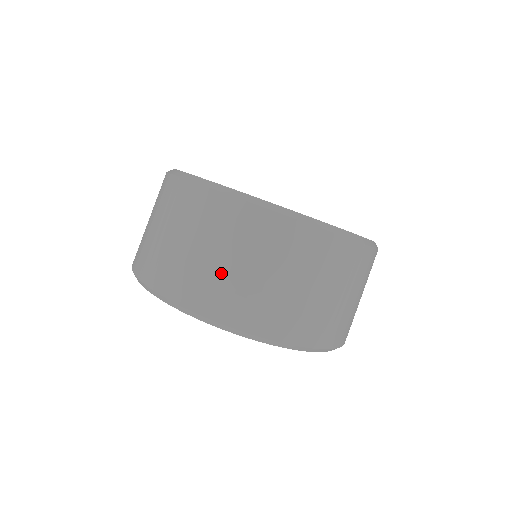
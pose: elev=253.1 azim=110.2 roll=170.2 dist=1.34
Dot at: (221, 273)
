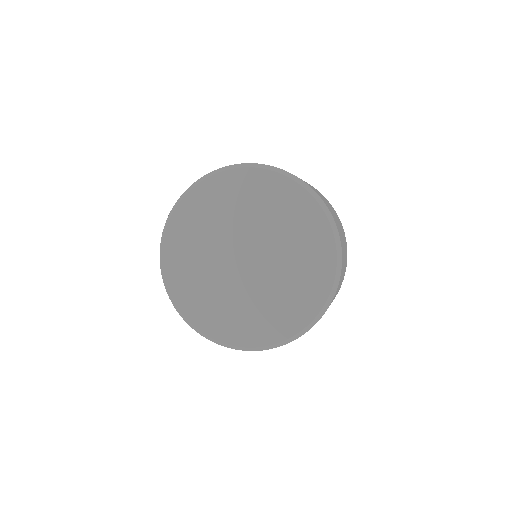
Dot at: occluded
